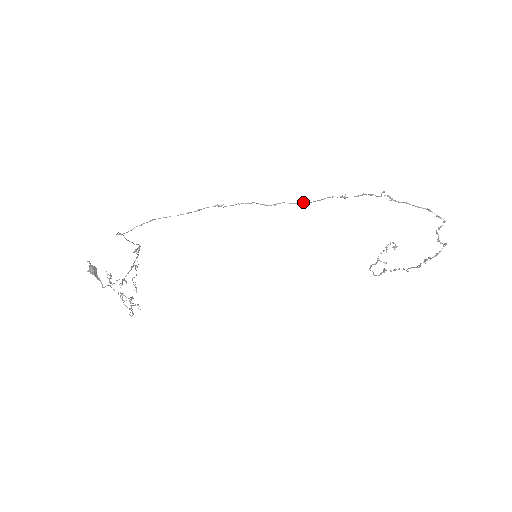
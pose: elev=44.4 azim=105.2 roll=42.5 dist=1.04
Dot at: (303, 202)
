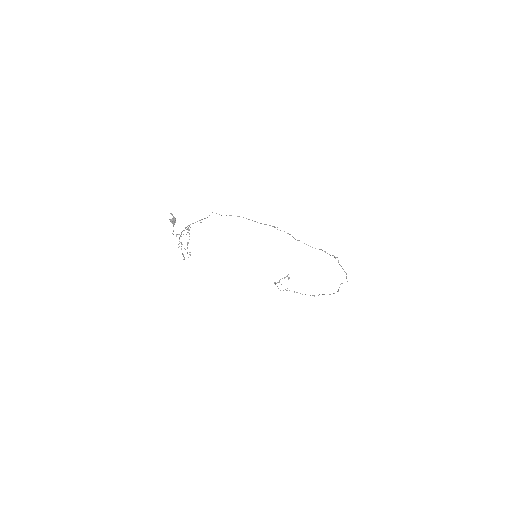
Dot at: (310, 246)
